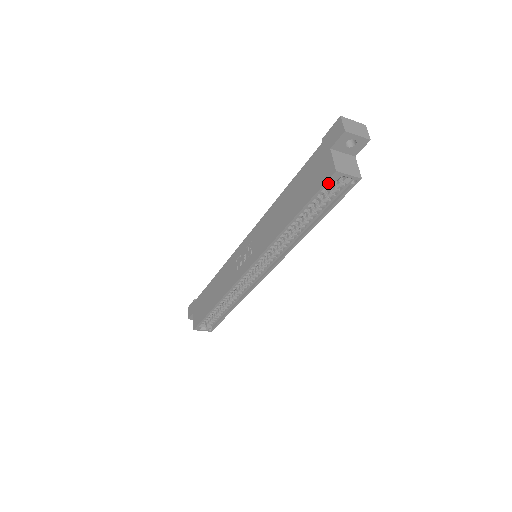
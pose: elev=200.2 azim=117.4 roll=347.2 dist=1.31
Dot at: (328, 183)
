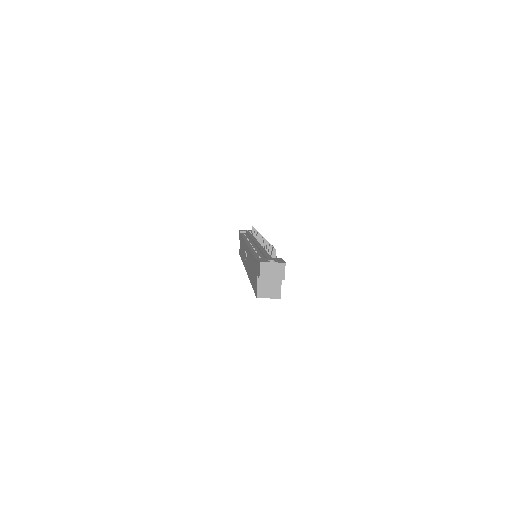
Dot at: occluded
